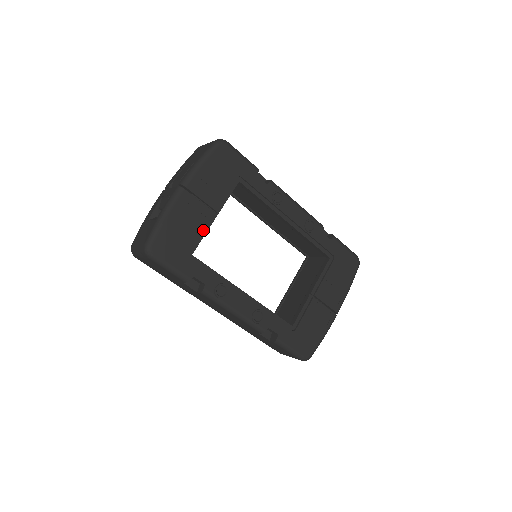
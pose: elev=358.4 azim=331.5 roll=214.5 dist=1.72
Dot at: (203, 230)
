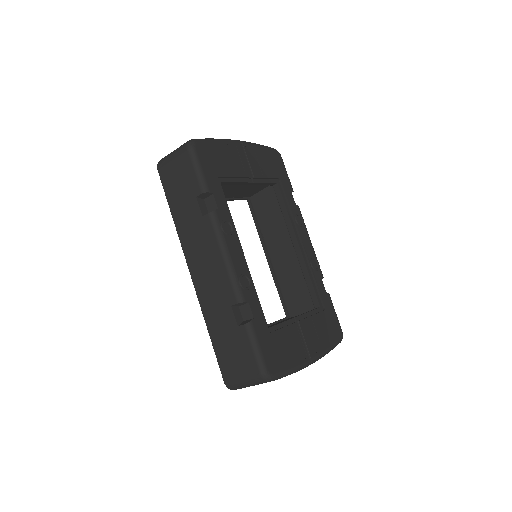
Dot at: (238, 178)
